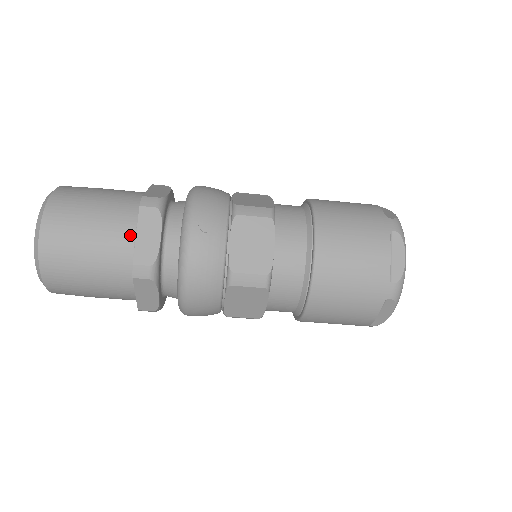
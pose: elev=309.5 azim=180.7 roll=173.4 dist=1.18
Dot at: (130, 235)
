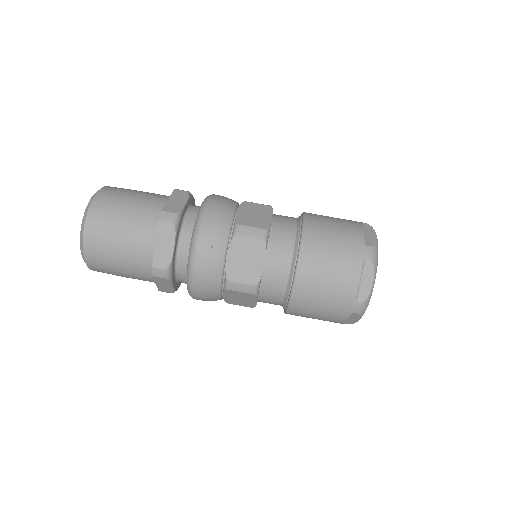
Dot at: (151, 243)
